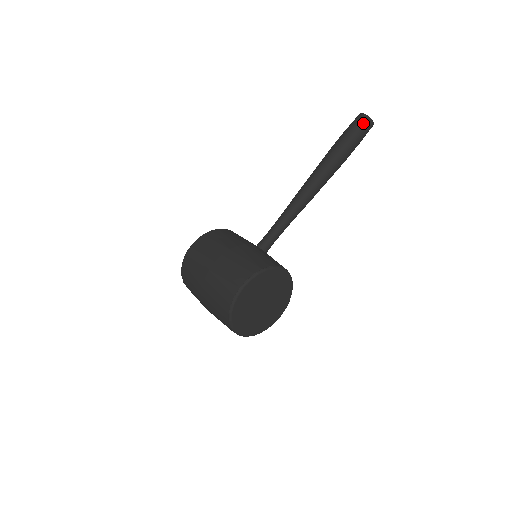
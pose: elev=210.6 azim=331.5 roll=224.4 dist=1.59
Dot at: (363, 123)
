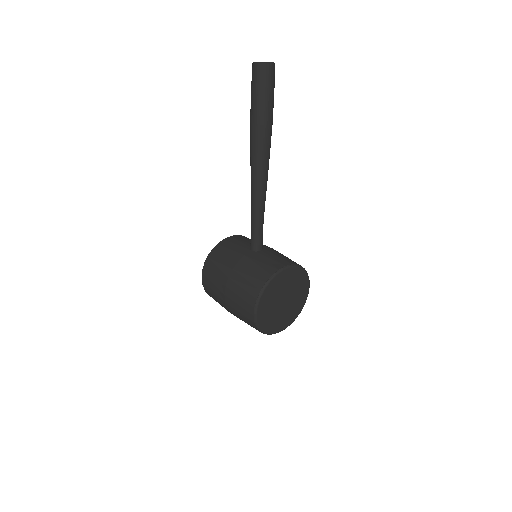
Dot at: (261, 76)
